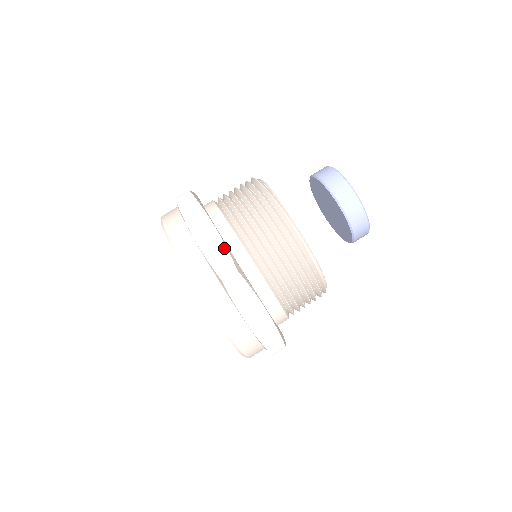
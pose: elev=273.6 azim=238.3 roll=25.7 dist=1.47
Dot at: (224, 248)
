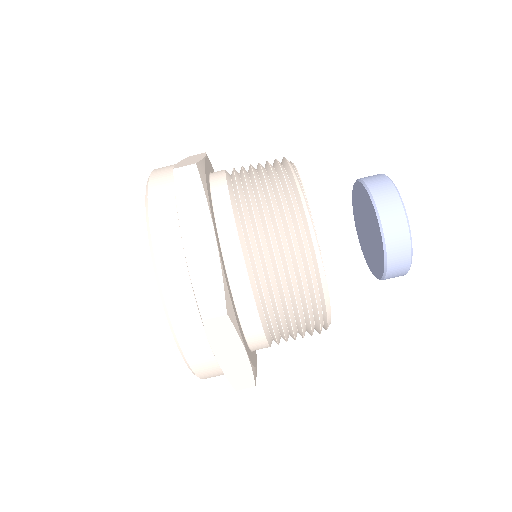
Dot at: (199, 160)
